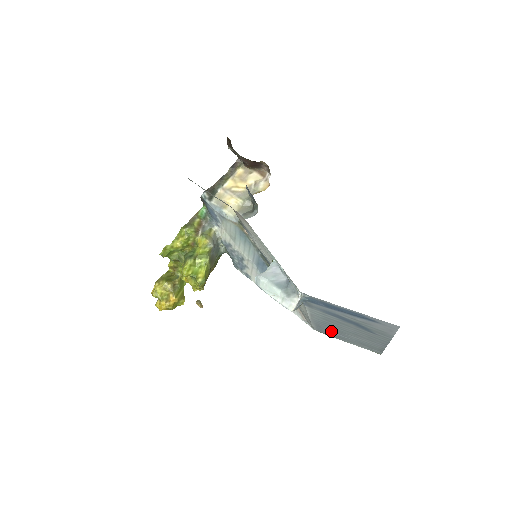
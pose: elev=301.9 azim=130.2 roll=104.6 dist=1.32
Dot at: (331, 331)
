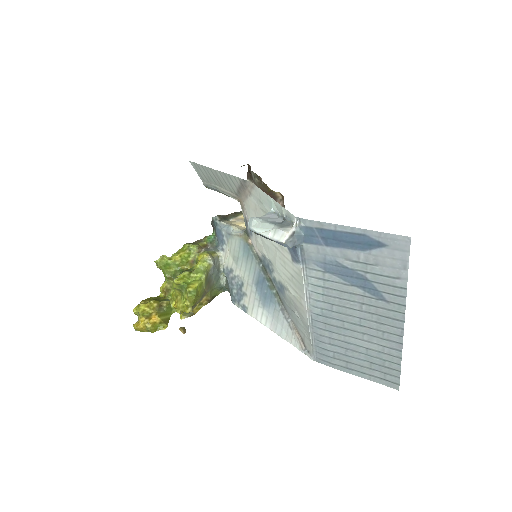
Dot at: (333, 344)
